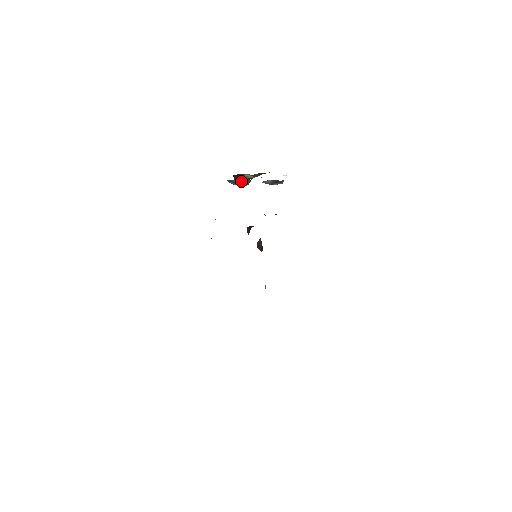
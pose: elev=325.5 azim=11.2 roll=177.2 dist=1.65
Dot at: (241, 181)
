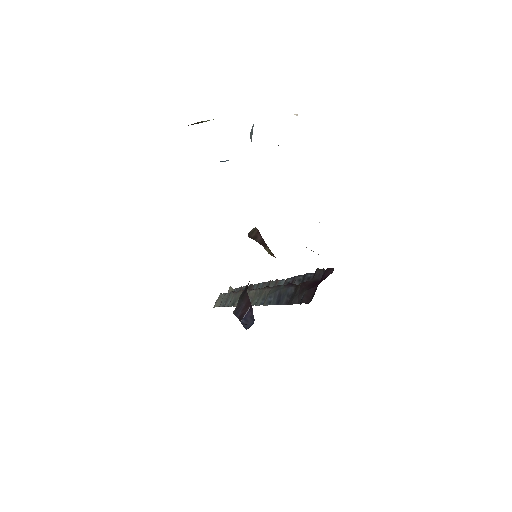
Dot at: occluded
